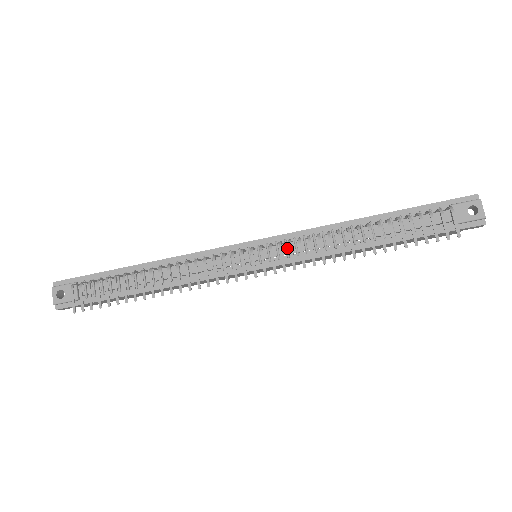
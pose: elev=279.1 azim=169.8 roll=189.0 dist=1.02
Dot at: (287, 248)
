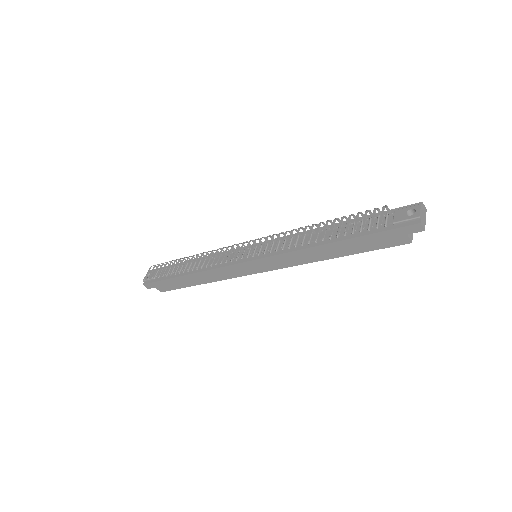
Dot at: (272, 246)
